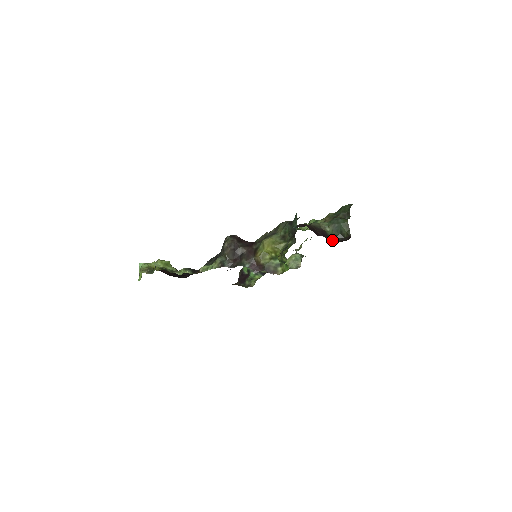
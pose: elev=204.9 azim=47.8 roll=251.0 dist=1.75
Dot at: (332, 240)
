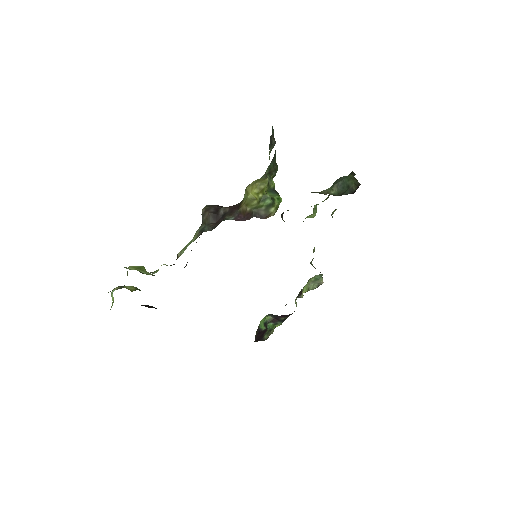
Dot at: occluded
